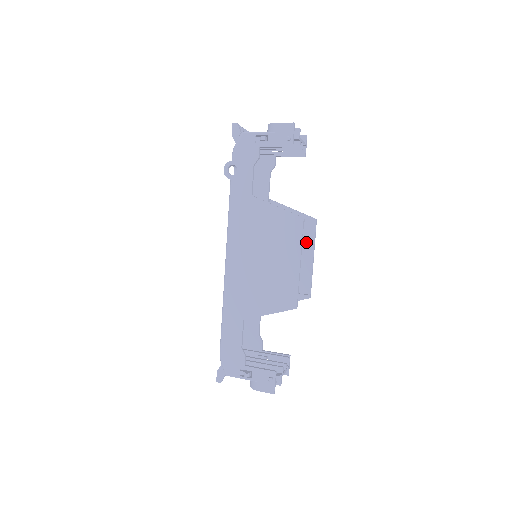
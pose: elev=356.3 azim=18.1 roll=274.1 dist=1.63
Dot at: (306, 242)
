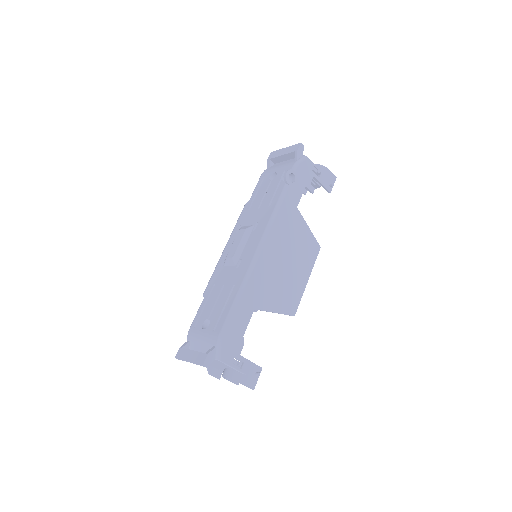
Dot at: occluded
